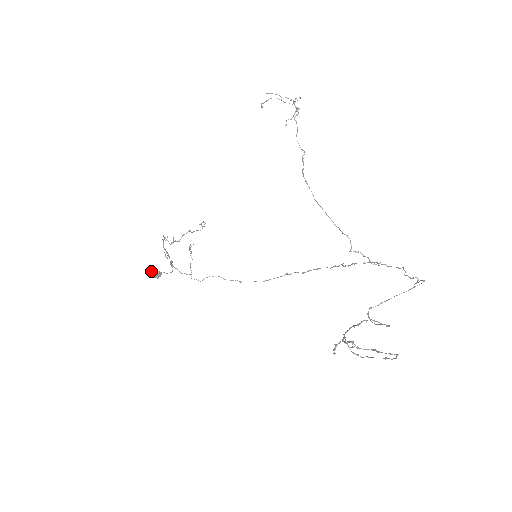
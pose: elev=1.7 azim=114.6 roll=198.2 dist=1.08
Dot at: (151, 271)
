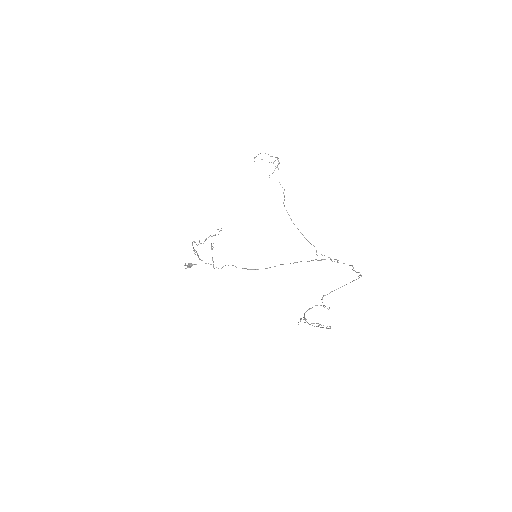
Dot at: (185, 264)
